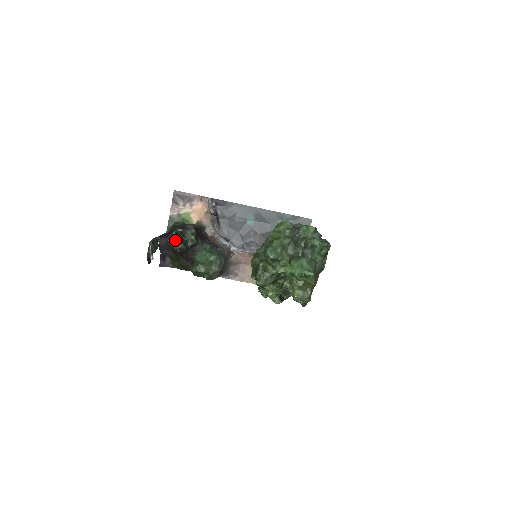
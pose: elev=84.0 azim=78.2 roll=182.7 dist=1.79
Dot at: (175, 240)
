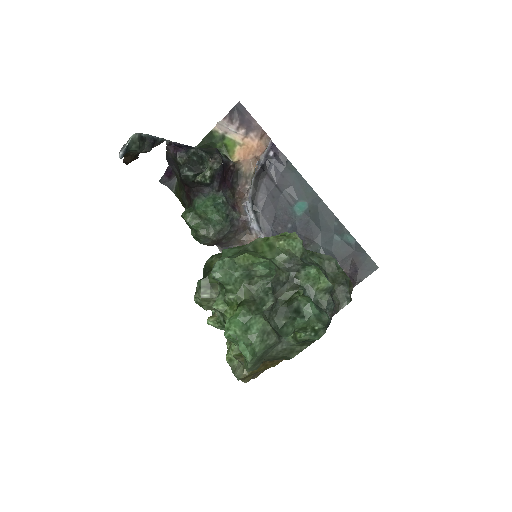
Dot at: (187, 161)
